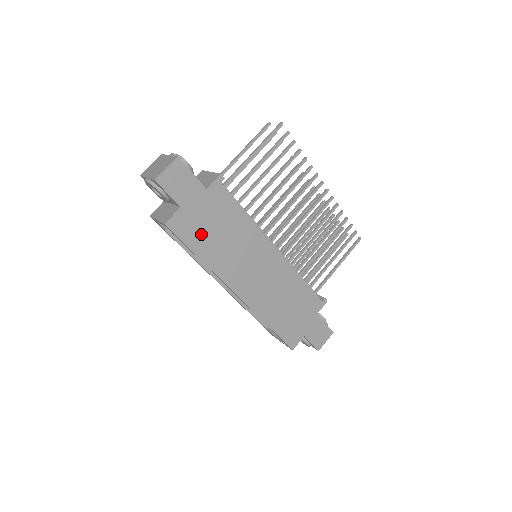
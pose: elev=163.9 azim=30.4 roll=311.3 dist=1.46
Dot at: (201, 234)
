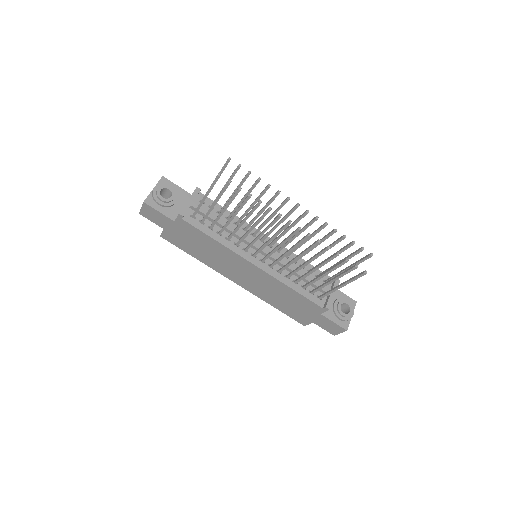
Dot at: (187, 245)
